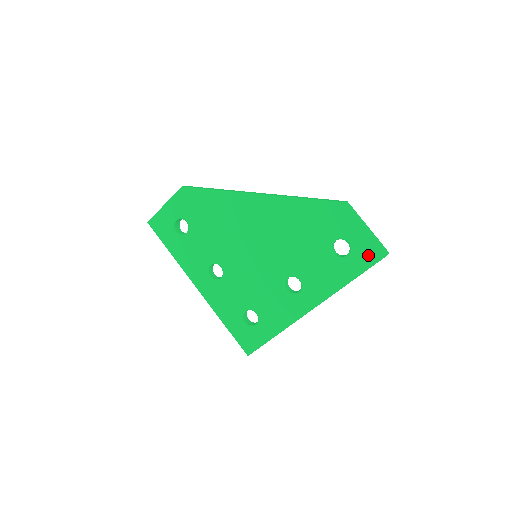
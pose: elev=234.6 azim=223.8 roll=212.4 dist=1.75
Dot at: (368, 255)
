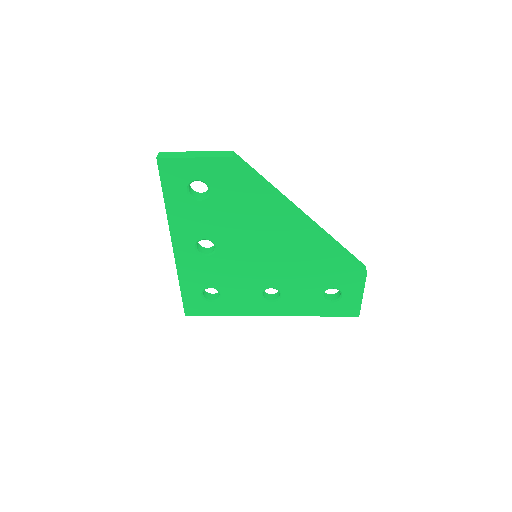
Dot at: (347, 310)
